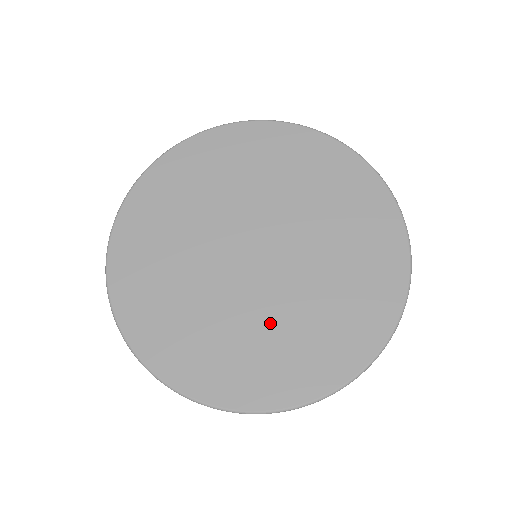
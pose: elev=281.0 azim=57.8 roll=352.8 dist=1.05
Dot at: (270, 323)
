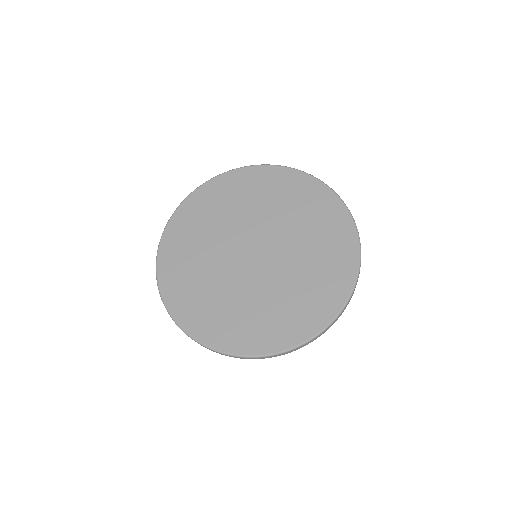
Dot at: (258, 299)
